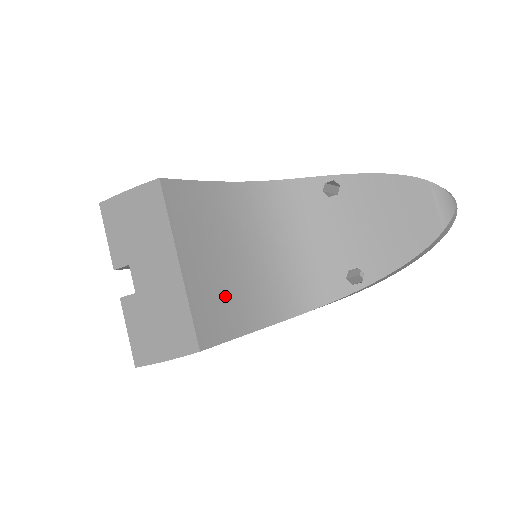
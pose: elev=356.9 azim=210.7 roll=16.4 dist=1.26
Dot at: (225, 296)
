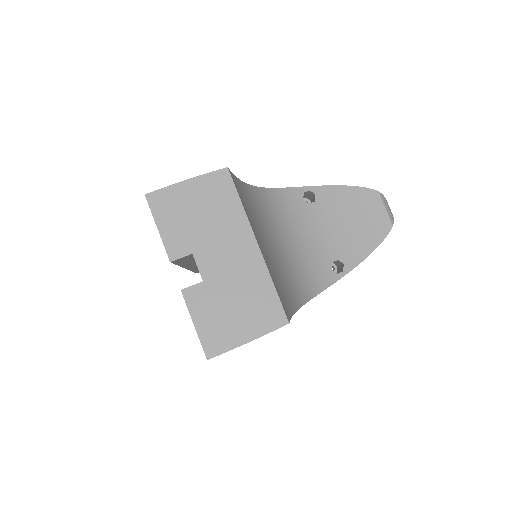
Dot at: (277, 279)
